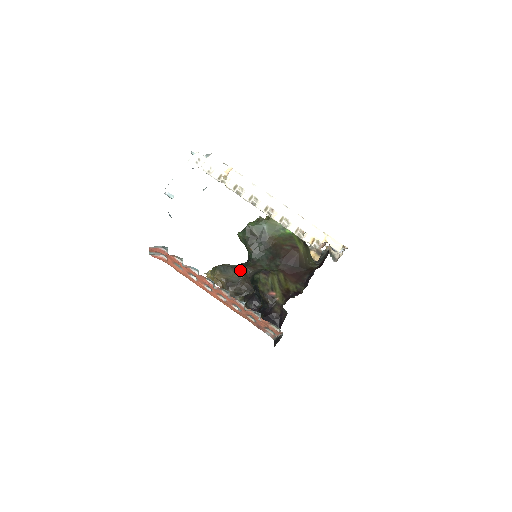
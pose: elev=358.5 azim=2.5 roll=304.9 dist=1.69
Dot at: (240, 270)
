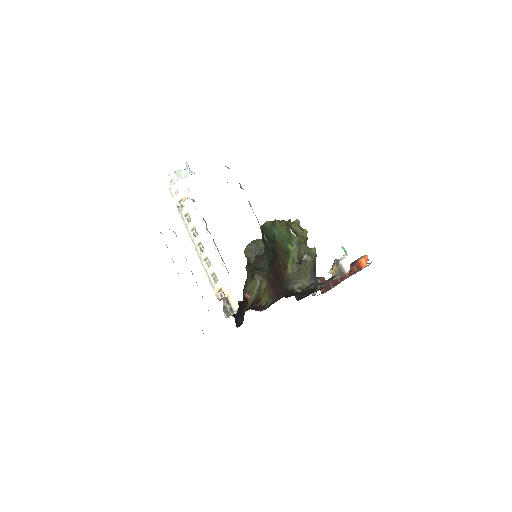
Dot at: occluded
